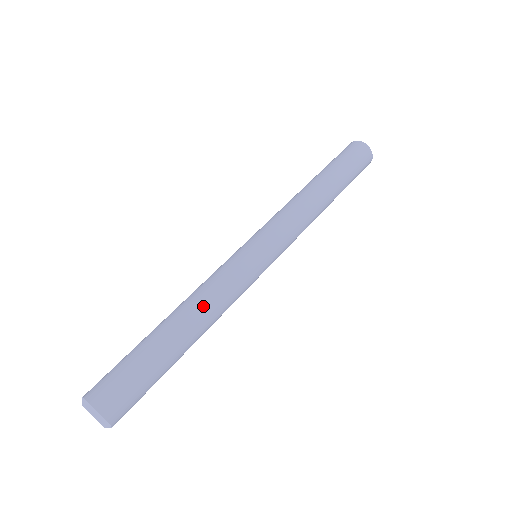
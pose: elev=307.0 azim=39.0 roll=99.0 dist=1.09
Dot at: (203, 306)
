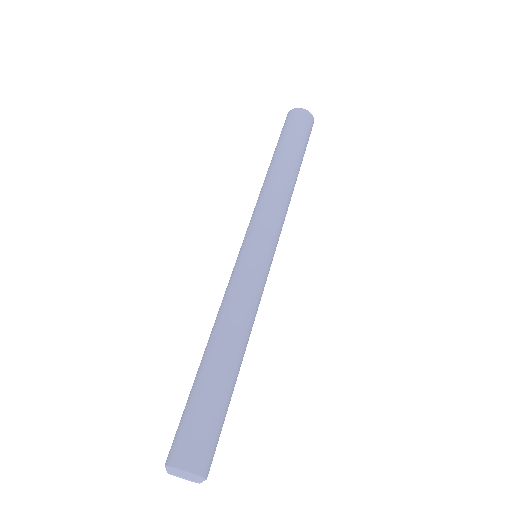
Dot at: (246, 331)
